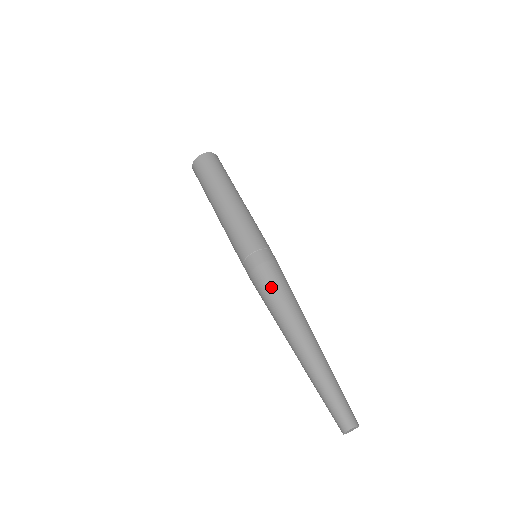
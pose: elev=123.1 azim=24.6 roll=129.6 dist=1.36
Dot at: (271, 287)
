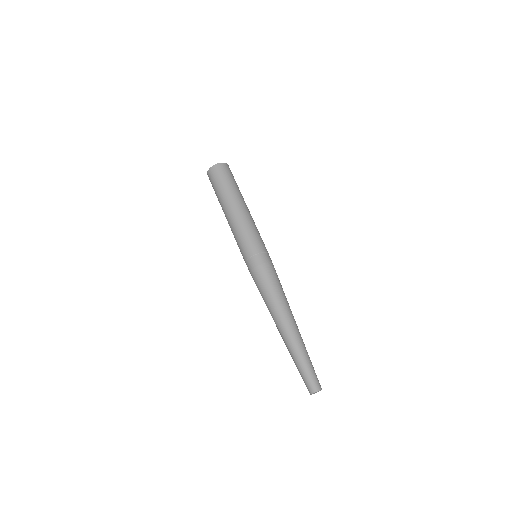
Dot at: (271, 282)
